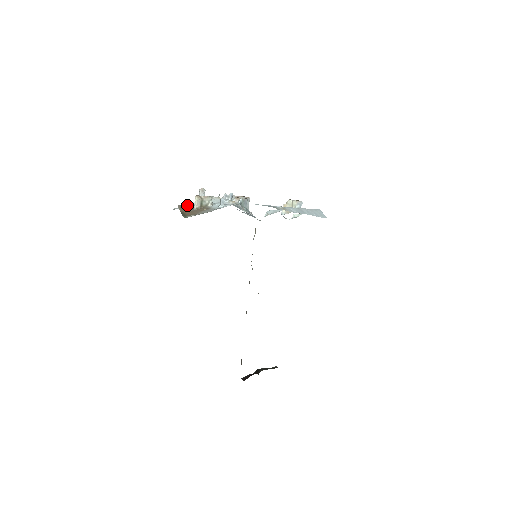
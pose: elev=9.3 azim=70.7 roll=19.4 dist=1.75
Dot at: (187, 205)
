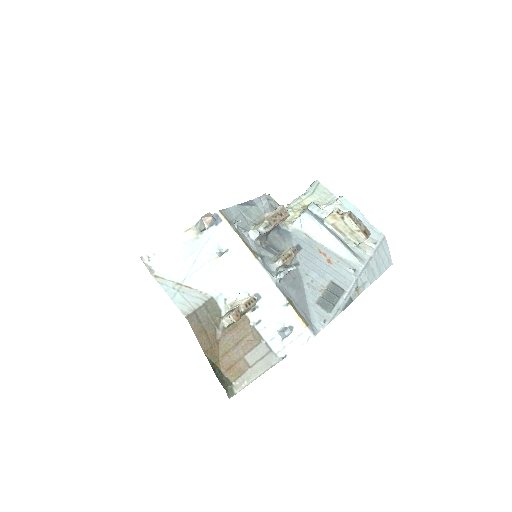
Dot at: (179, 259)
